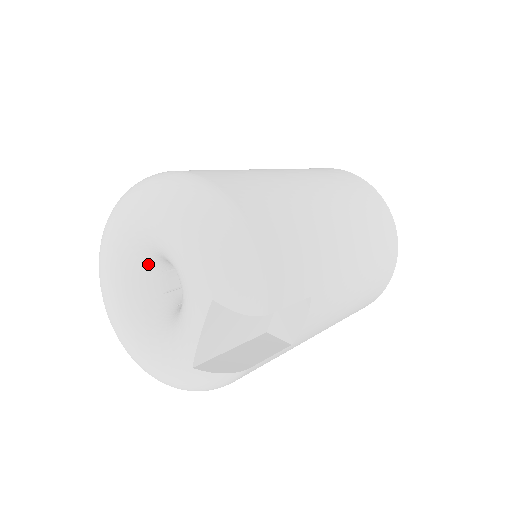
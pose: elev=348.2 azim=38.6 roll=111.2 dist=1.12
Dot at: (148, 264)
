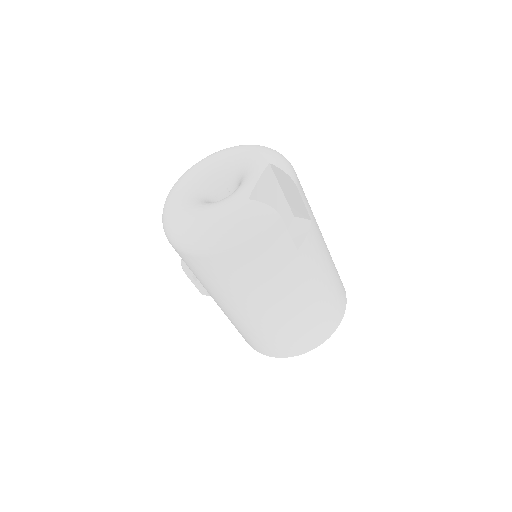
Dot at: (211, 185)
